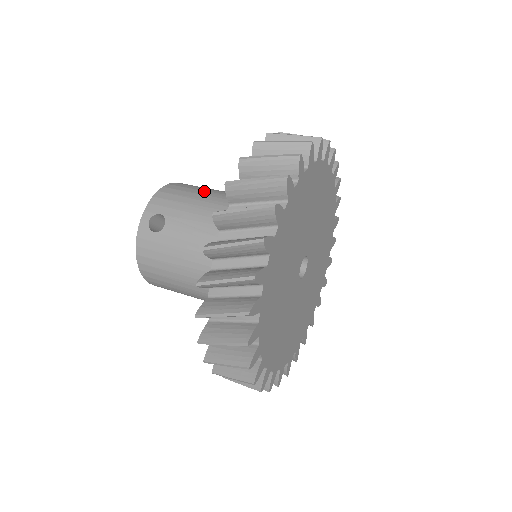
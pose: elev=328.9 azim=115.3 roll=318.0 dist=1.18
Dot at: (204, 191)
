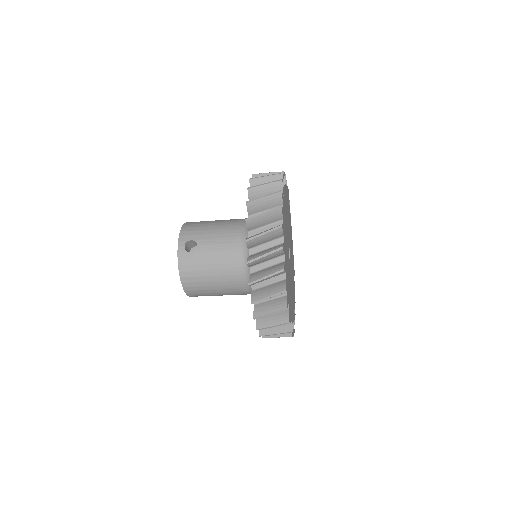
Dot at: (213, 221)
